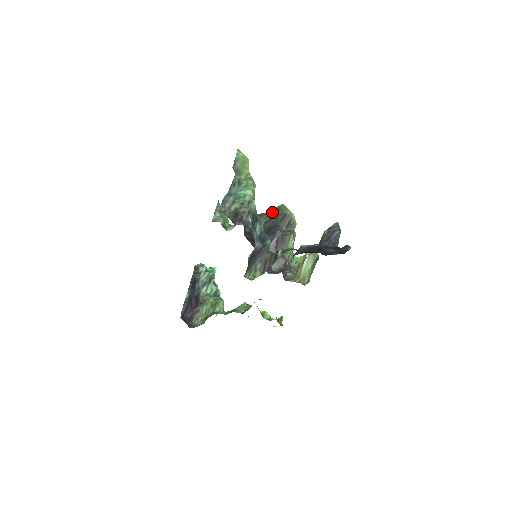
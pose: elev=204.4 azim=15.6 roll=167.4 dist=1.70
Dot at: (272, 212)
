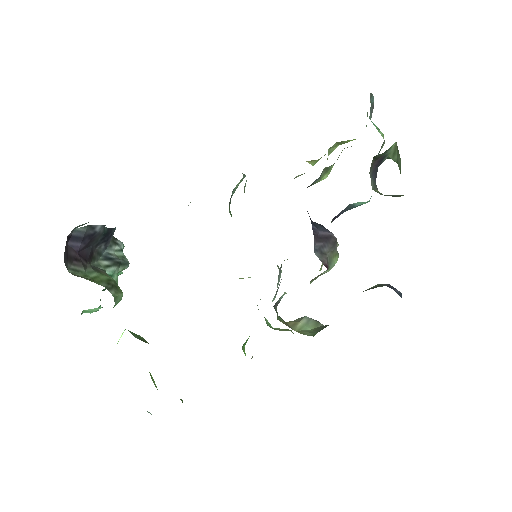
Dot at: occluded
